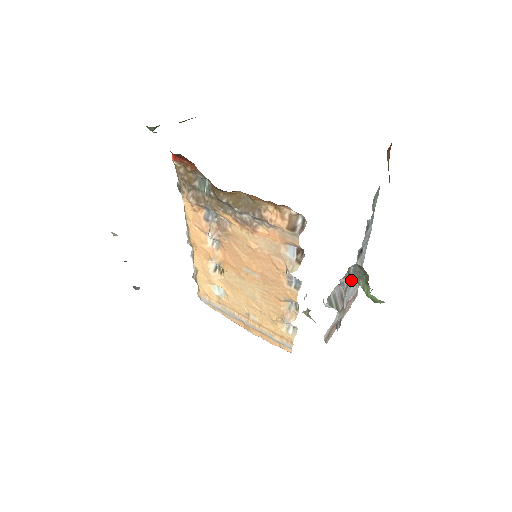
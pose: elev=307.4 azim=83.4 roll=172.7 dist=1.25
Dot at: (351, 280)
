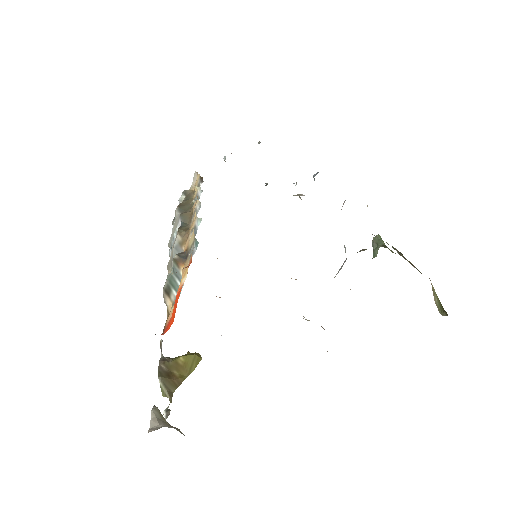
Dot at: occluded
